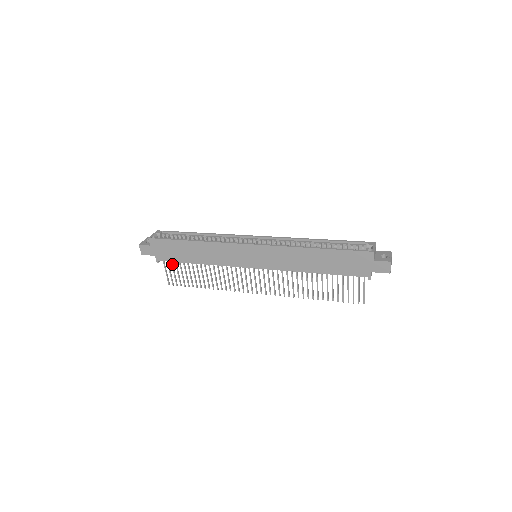
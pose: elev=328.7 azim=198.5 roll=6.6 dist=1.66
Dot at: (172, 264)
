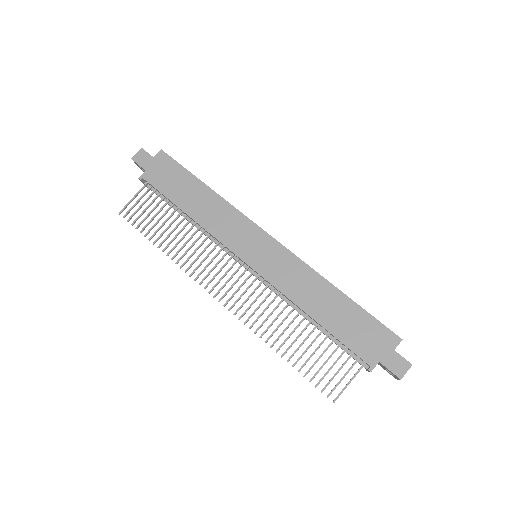
Dot at: (152, 194)
